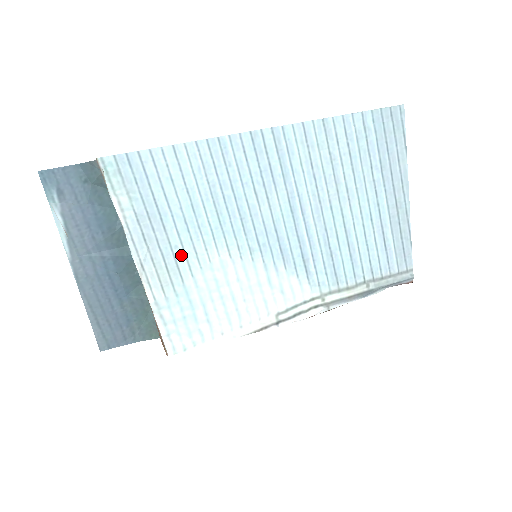
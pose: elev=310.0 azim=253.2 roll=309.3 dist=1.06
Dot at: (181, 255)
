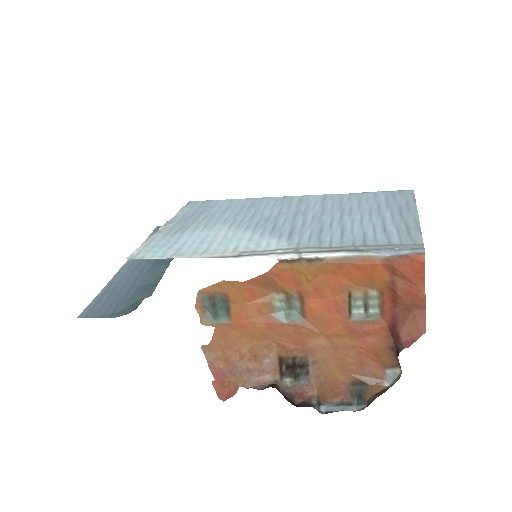
Dot at: (195, 225)
